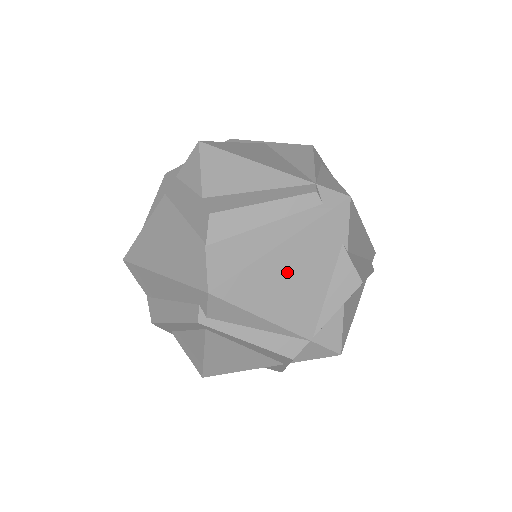
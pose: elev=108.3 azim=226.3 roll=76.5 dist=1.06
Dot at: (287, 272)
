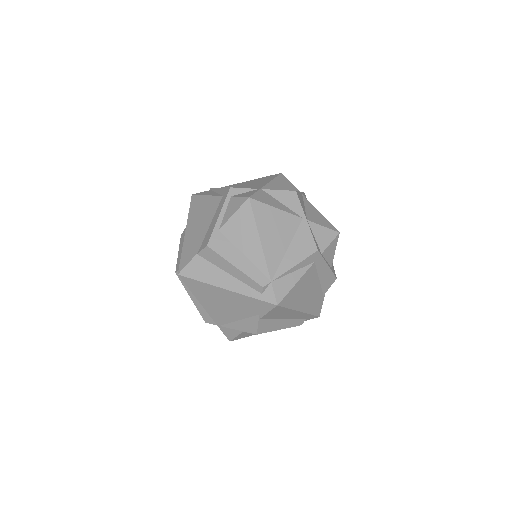
Dot at: (222, 299)
